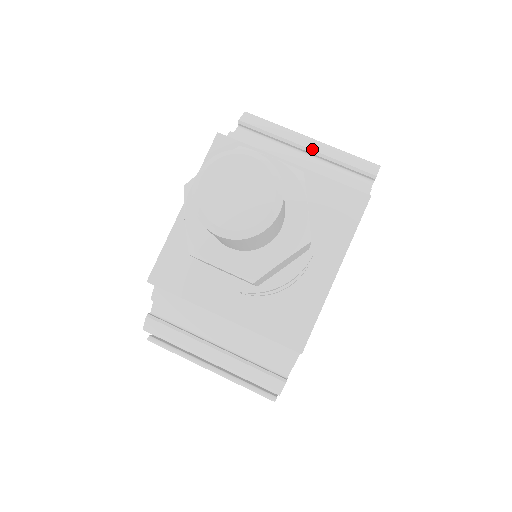
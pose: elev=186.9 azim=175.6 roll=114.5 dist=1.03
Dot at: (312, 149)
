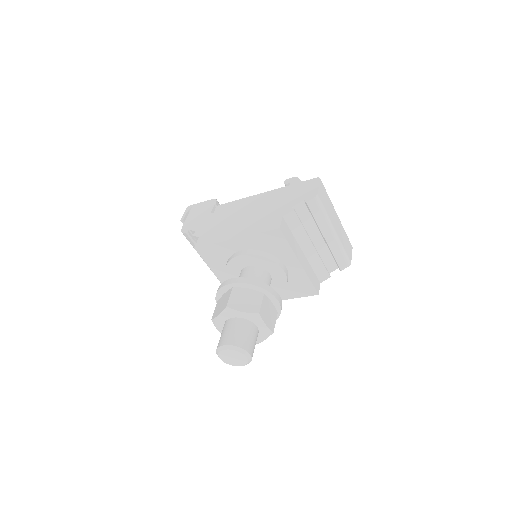
Dot at: (327, 241)
